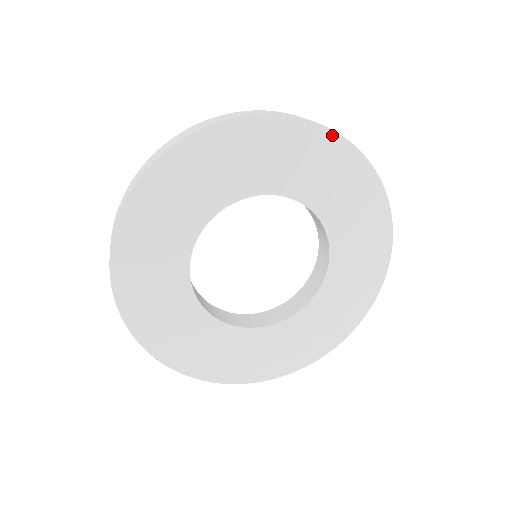
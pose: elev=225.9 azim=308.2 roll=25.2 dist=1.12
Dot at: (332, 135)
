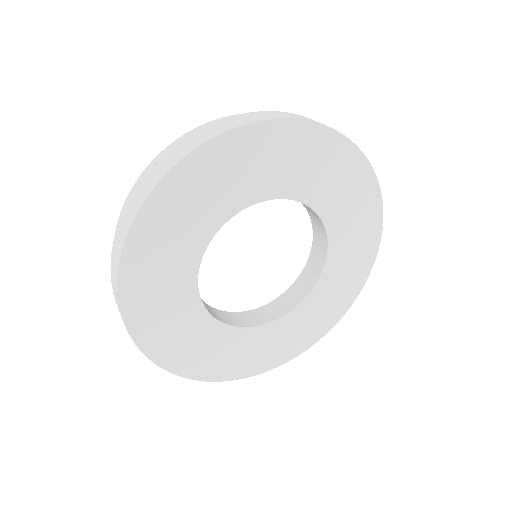
Dot at: (346, 143)
